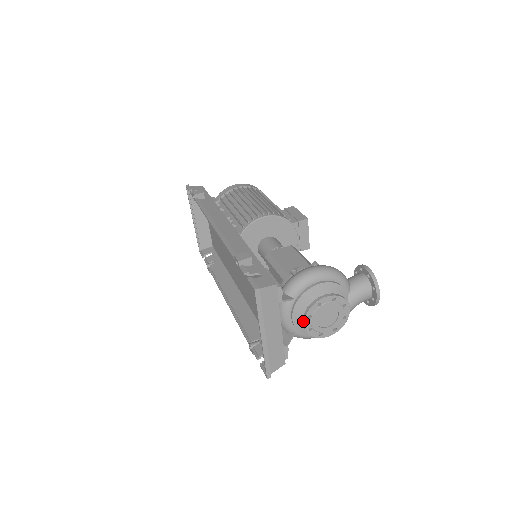
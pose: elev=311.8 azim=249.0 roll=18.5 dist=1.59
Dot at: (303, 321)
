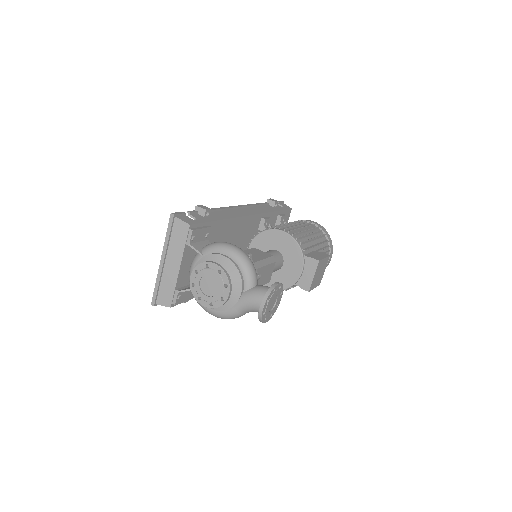
Dot at: (192, 273)
